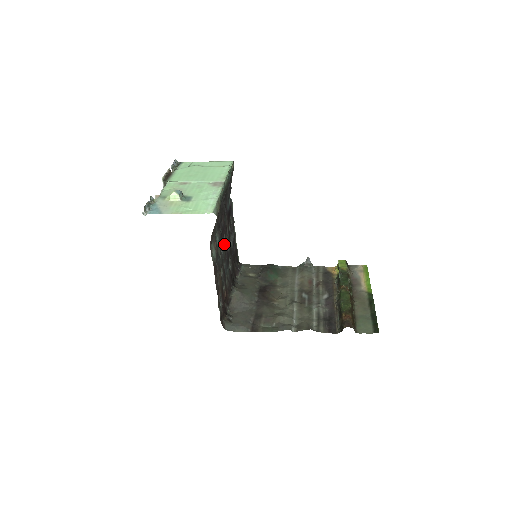
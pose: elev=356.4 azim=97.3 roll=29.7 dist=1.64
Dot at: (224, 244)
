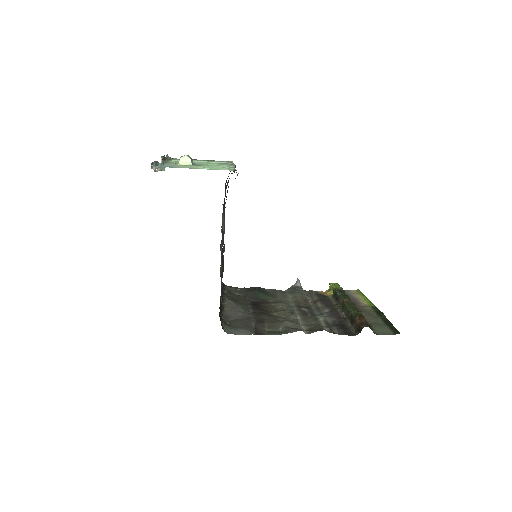
Dot at: (223, 237)
